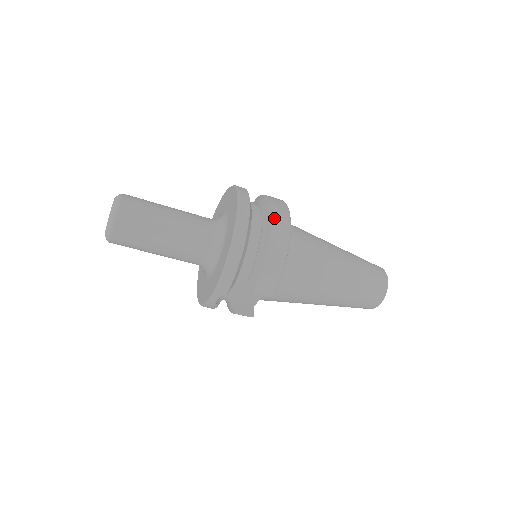
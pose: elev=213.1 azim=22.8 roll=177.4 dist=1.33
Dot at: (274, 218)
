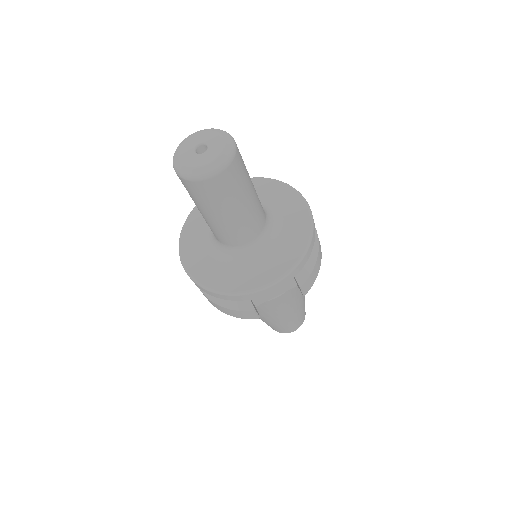
Dot at: occluded
